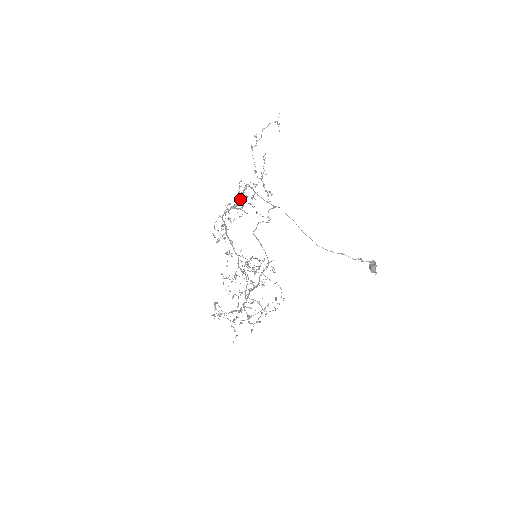
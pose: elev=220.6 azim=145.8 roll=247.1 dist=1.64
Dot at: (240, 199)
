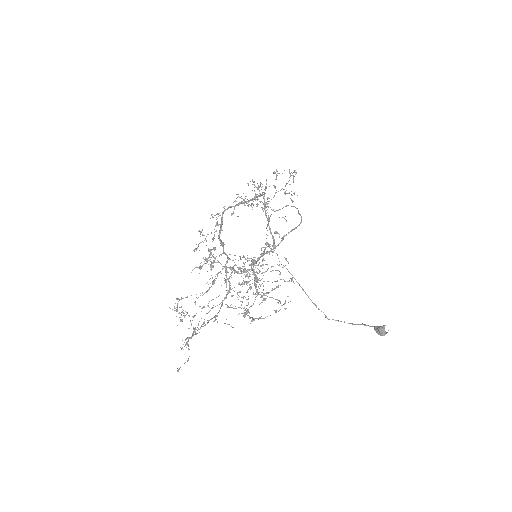
Dot at: (254, 198)
